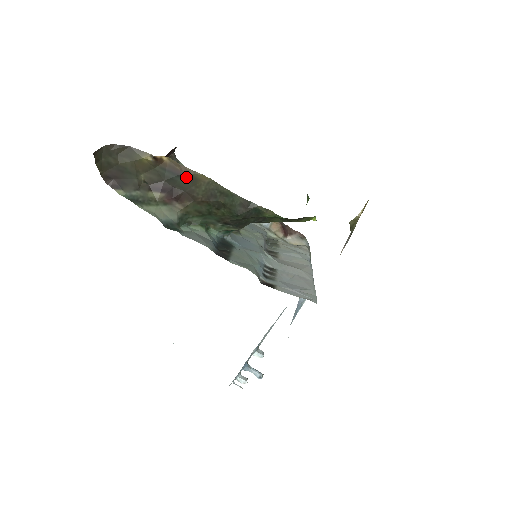
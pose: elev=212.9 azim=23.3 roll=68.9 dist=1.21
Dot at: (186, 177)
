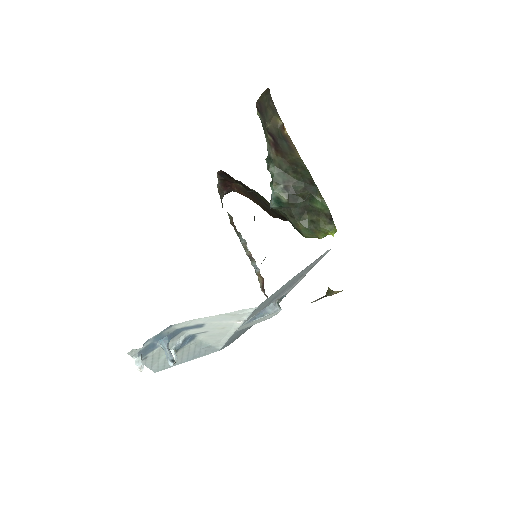
Dot at: (289, 146)
